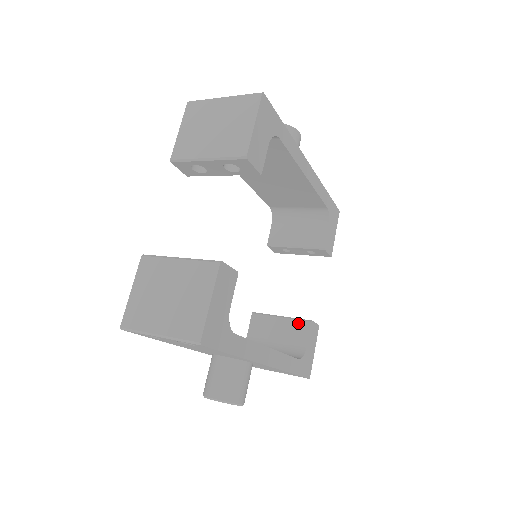
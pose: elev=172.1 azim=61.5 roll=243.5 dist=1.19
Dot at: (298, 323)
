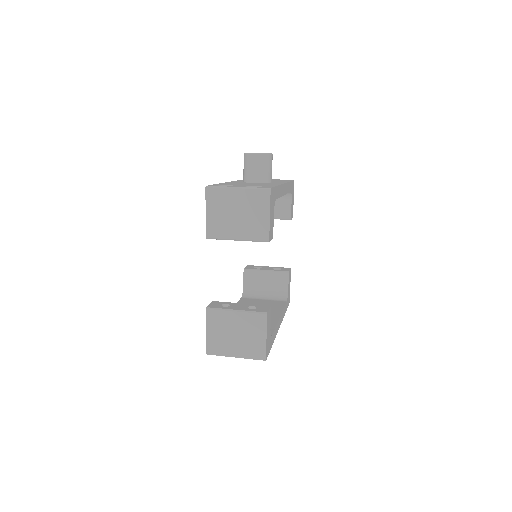
Dot at: (280, 274)
